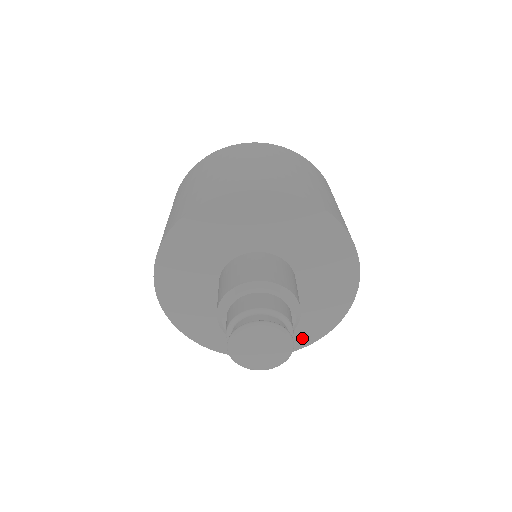
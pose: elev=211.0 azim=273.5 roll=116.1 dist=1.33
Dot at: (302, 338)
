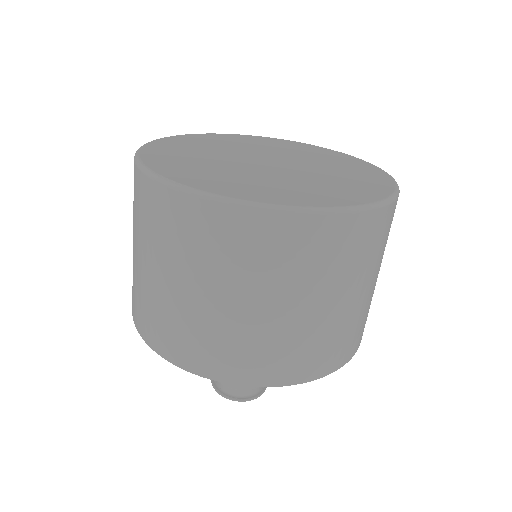
Dot at: occluded
